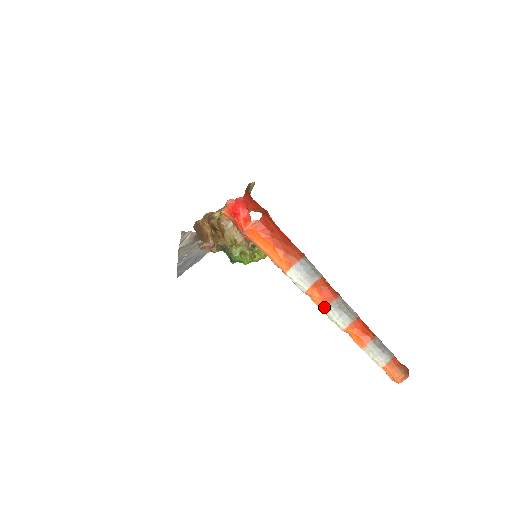
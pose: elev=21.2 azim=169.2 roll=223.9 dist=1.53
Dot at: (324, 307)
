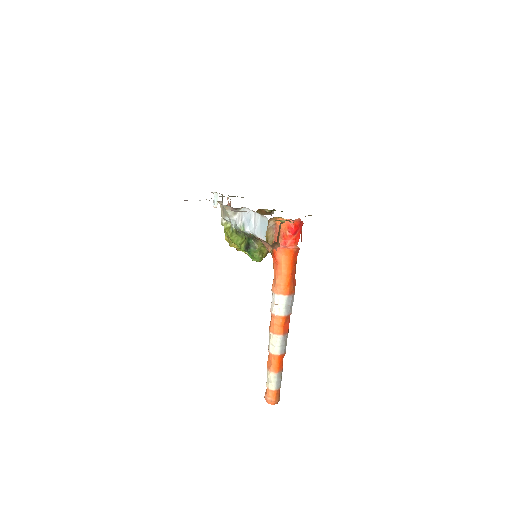
Dot at: (279, 333)
